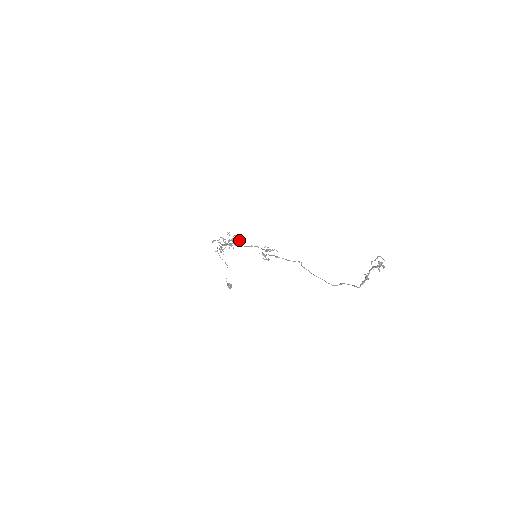
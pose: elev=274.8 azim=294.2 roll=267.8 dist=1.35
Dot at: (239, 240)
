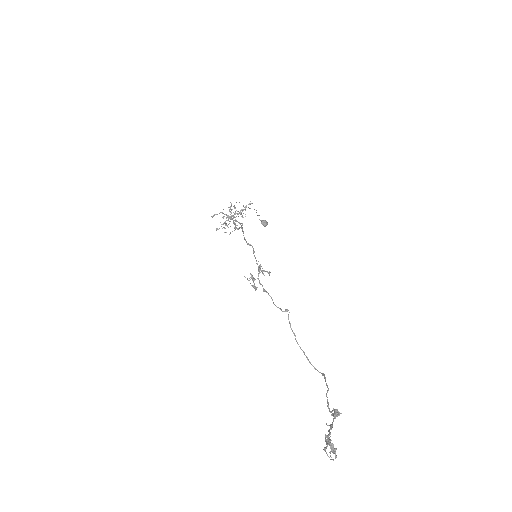
Dot at: (239, 228)
